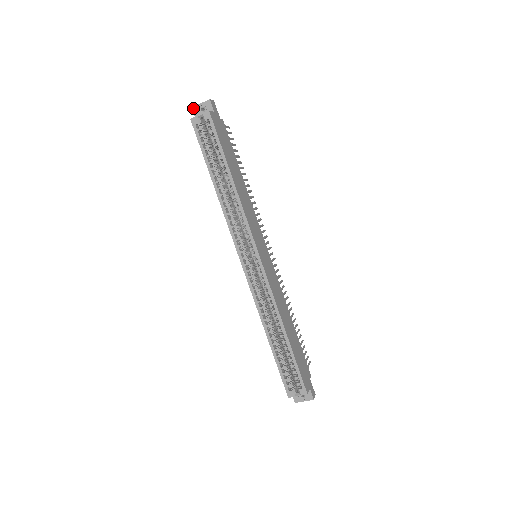
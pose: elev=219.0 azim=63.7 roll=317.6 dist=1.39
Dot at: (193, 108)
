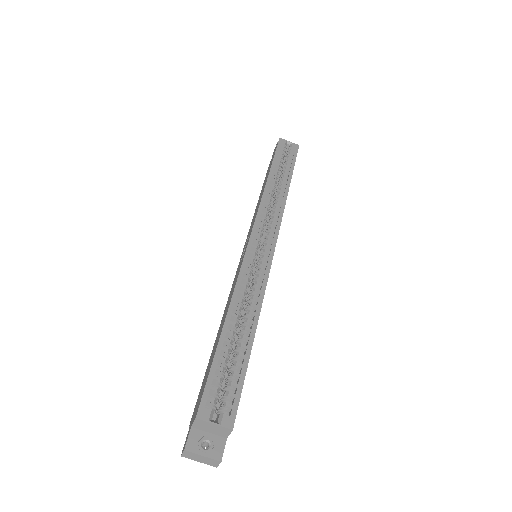
Dot at: occluded
